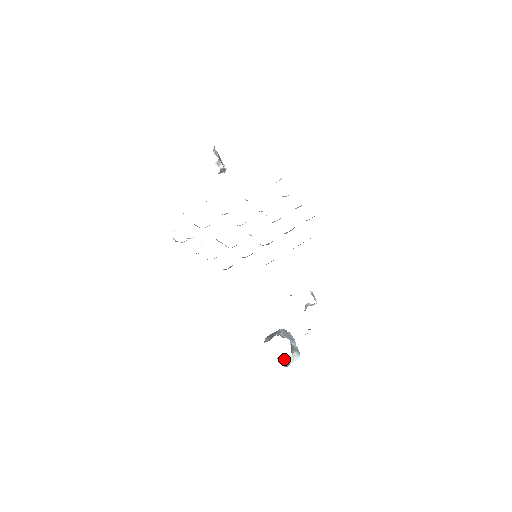
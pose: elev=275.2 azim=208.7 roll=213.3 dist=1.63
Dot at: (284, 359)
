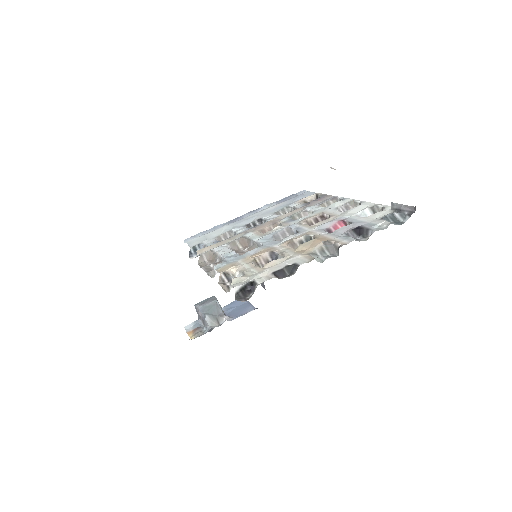
Dot at: (211, 328)
